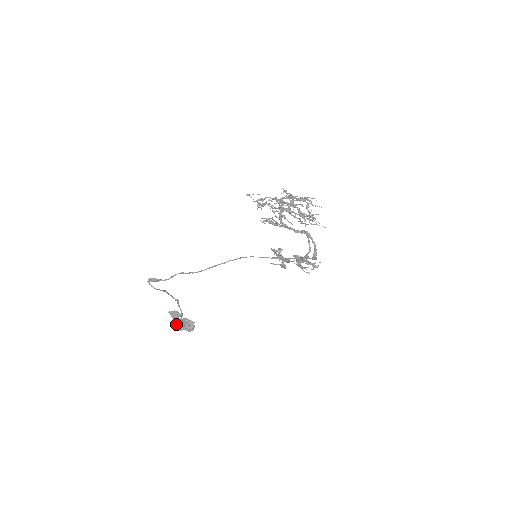
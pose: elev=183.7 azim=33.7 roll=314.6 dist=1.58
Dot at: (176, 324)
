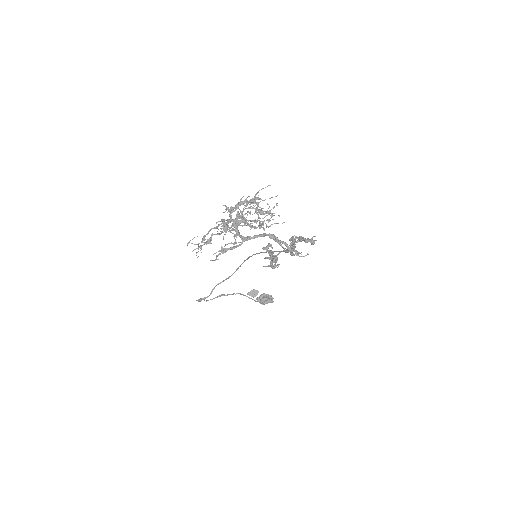
Dot at: occluded
